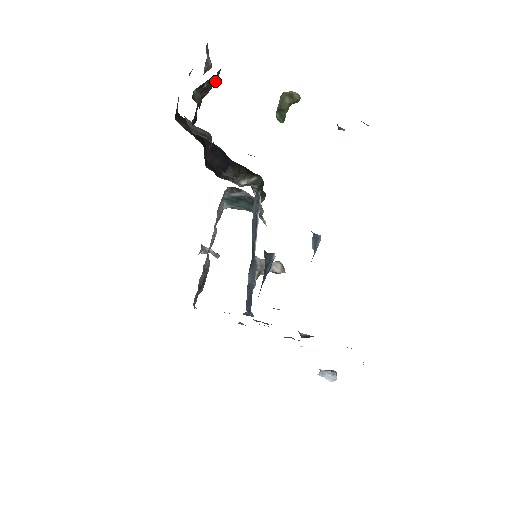
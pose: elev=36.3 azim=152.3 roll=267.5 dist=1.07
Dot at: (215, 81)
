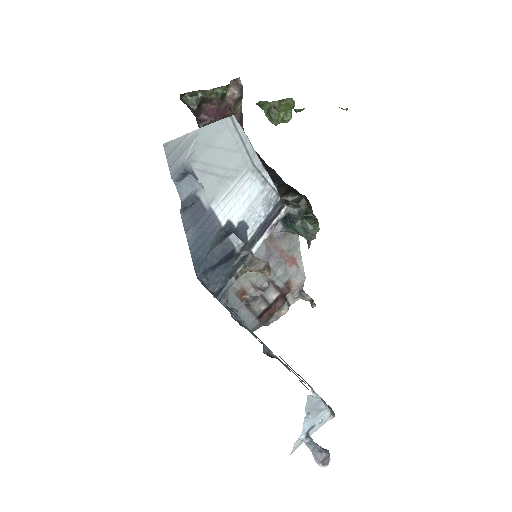
Dot at: (219, 96)
